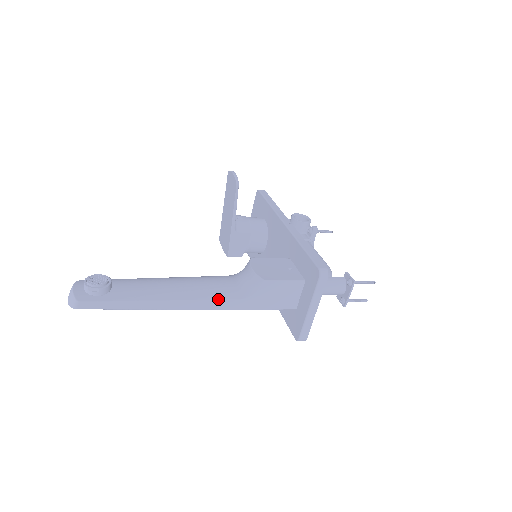
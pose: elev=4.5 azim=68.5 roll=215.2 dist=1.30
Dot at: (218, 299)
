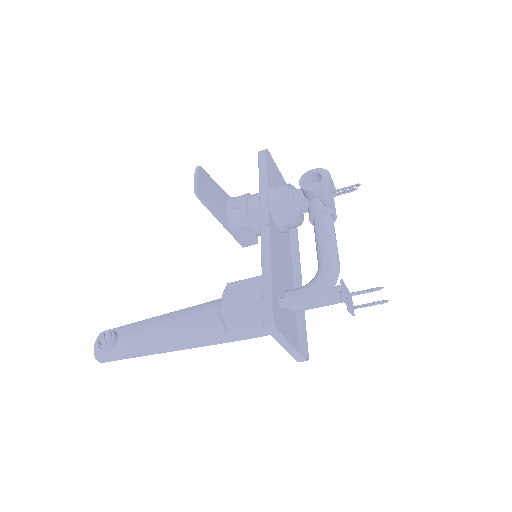
Dot at: (198, 341)
